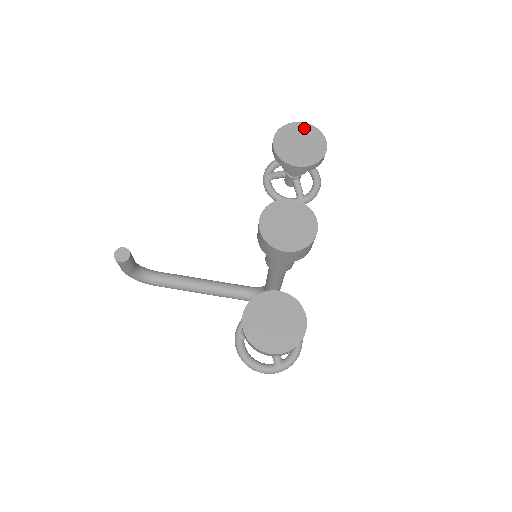
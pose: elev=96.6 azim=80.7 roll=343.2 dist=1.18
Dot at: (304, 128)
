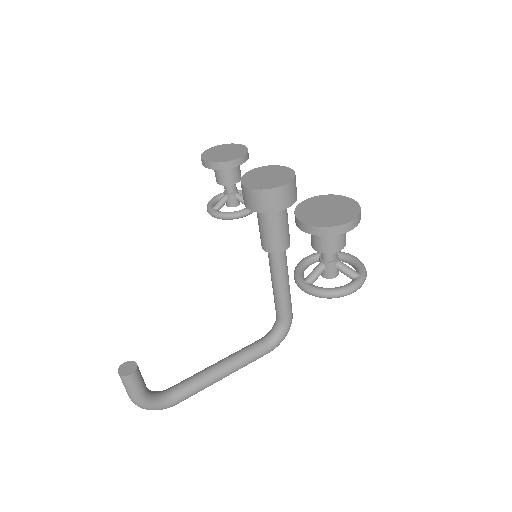
Dot at: (217, 148)
